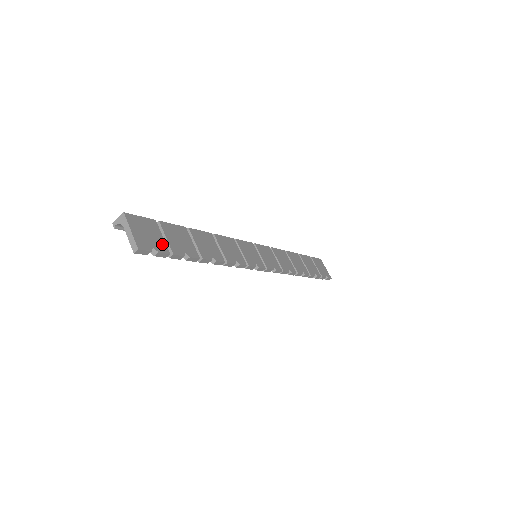
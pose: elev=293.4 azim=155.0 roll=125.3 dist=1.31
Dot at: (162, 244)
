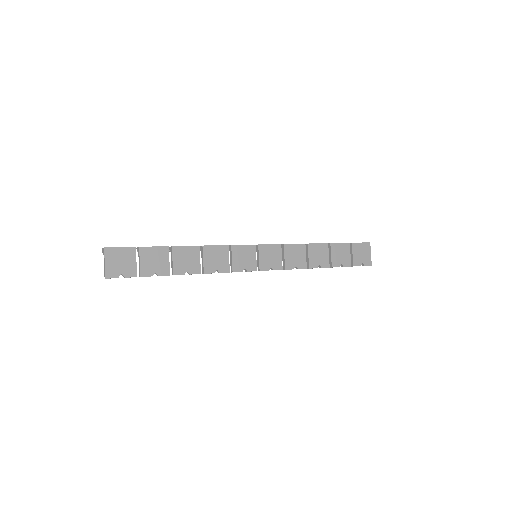
Dot at: (132, 269)
